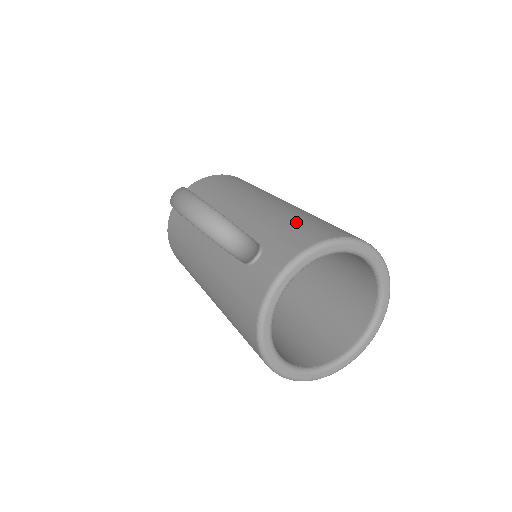
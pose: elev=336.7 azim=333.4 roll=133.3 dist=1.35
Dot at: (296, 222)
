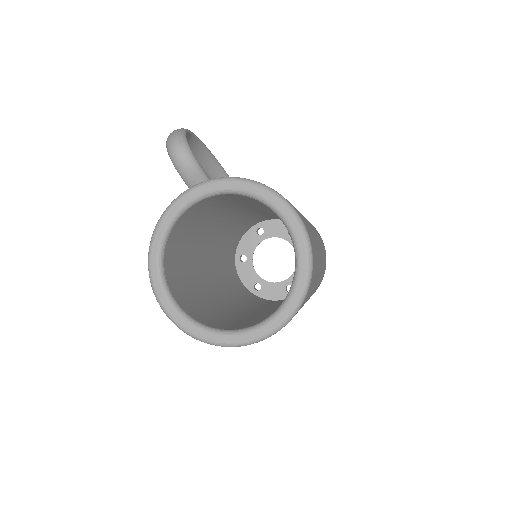
Dot at: occluded
